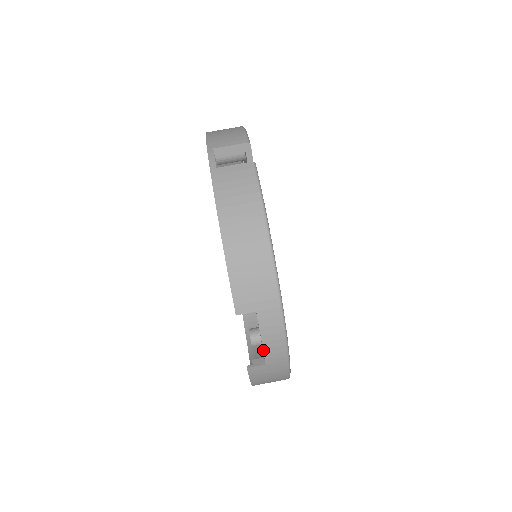
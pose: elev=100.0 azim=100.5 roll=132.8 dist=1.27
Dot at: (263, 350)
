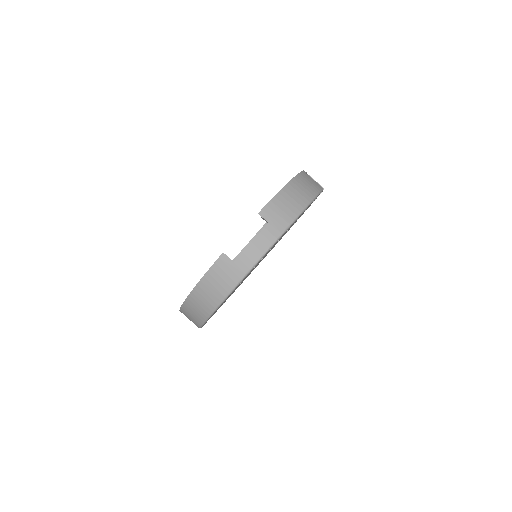
Dot at: (245, 248)
